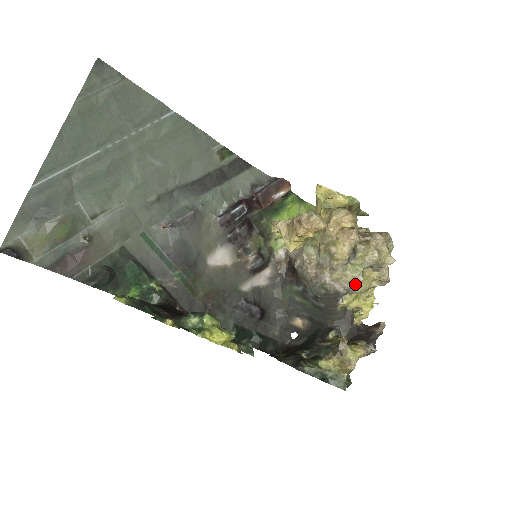
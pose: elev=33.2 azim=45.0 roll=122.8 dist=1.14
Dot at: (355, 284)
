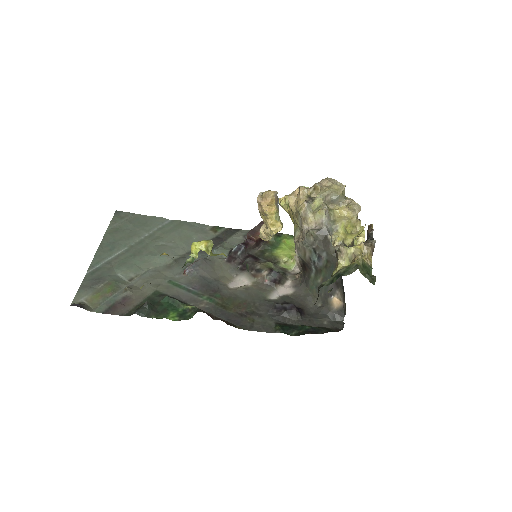
Dot at: (324, 213)
